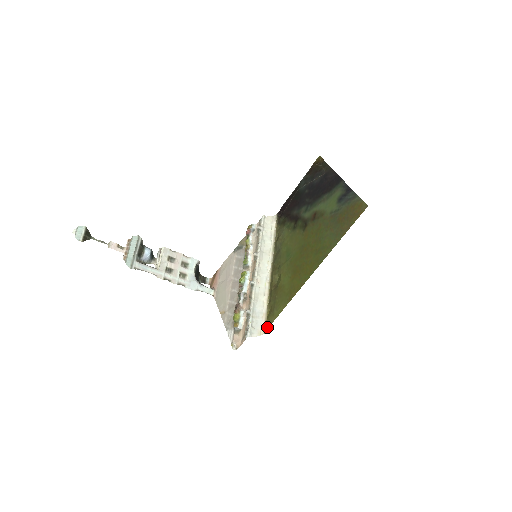
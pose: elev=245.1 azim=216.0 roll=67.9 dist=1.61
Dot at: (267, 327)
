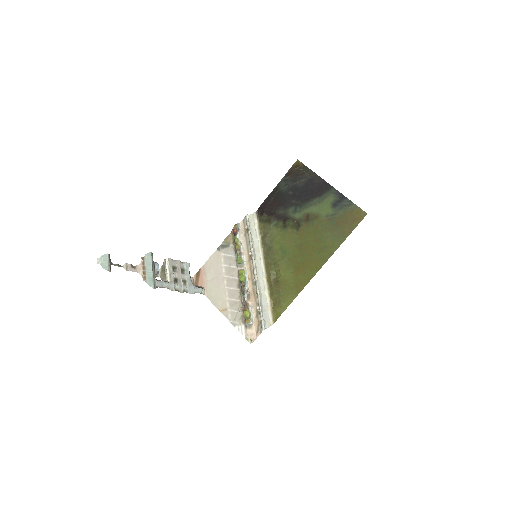
Dot at: (275, 318)
